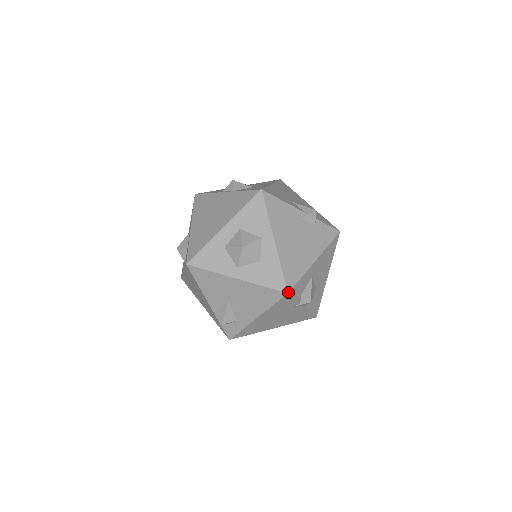
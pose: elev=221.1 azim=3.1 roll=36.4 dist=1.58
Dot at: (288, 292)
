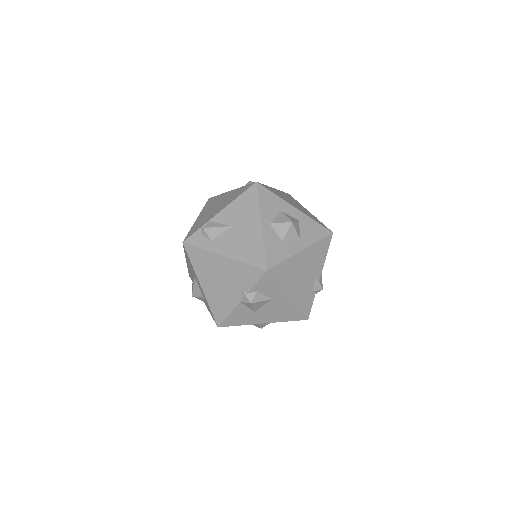
Dot at: (268, 270)
